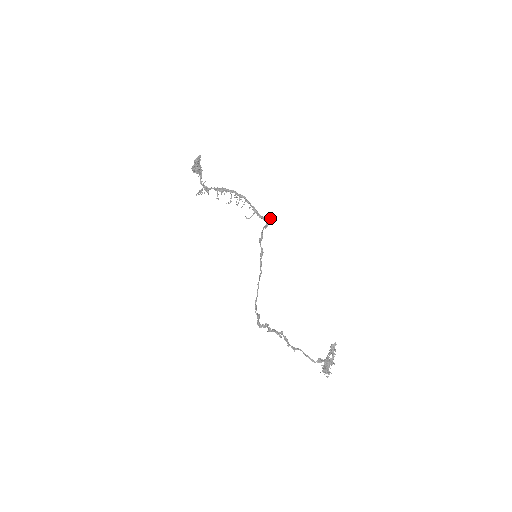
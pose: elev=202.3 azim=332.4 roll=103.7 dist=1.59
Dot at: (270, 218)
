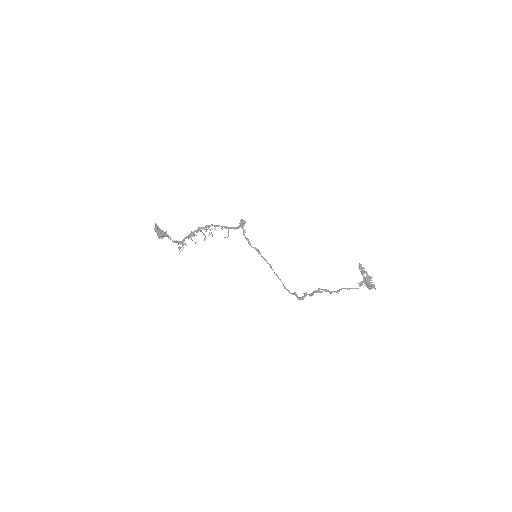
Dot at: (242, 224)
